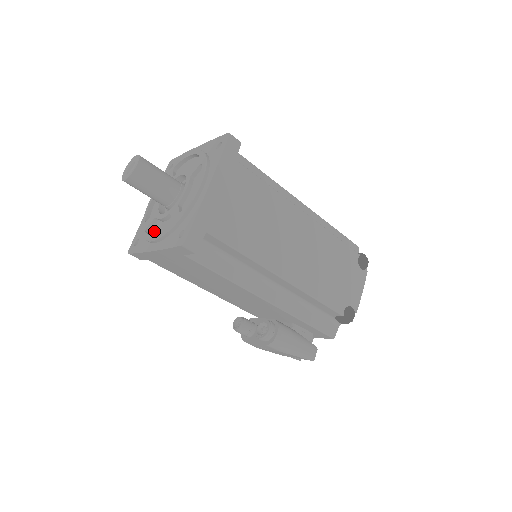
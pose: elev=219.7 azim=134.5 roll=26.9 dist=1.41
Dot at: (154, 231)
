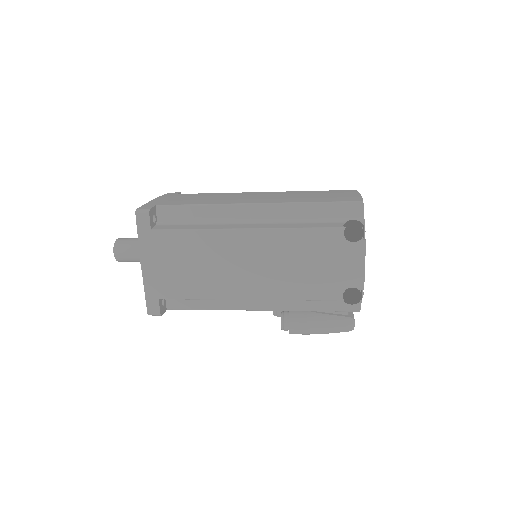
Dot at: occluded
